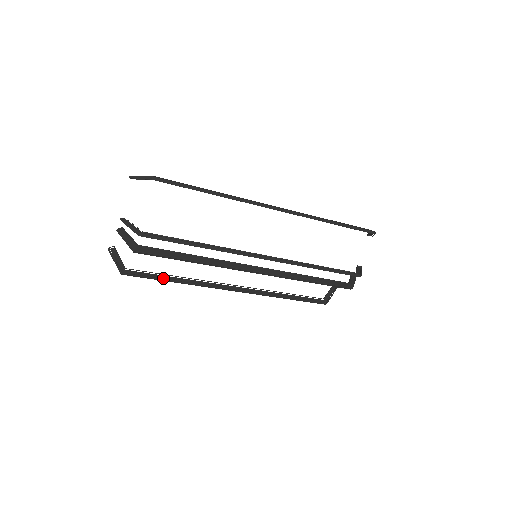
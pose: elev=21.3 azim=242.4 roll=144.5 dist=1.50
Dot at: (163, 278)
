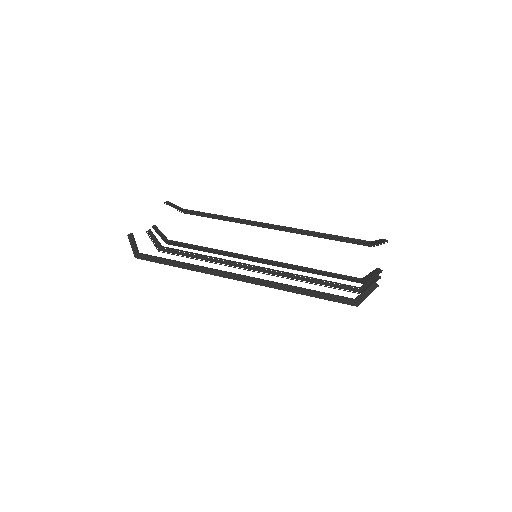
Dot at: (211, 215)
